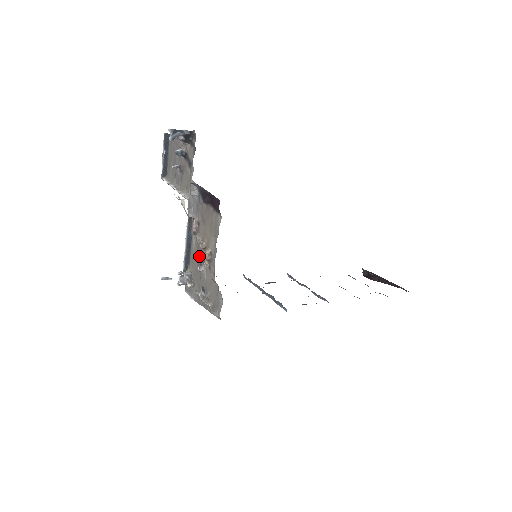
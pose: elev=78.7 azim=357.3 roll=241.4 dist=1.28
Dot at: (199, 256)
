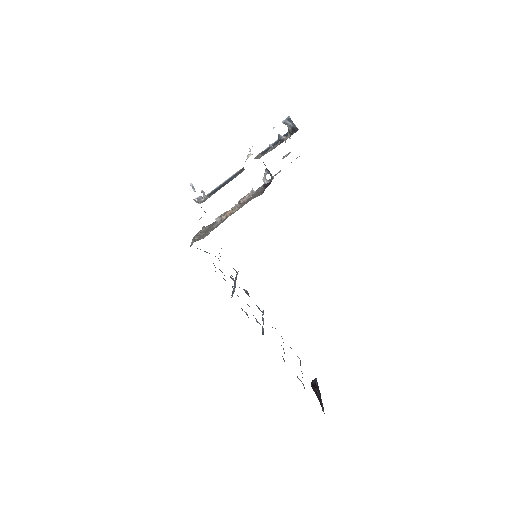
Dot at: occluded
